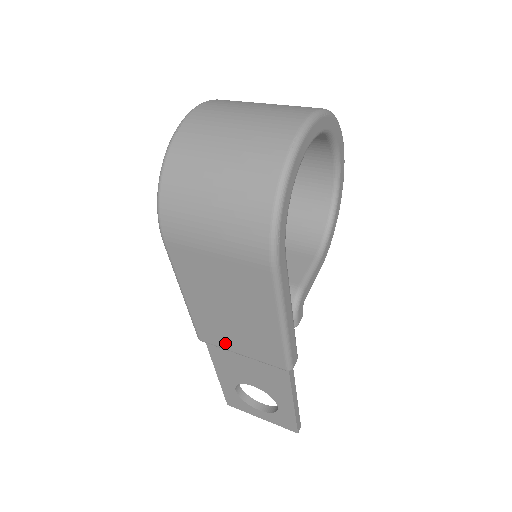
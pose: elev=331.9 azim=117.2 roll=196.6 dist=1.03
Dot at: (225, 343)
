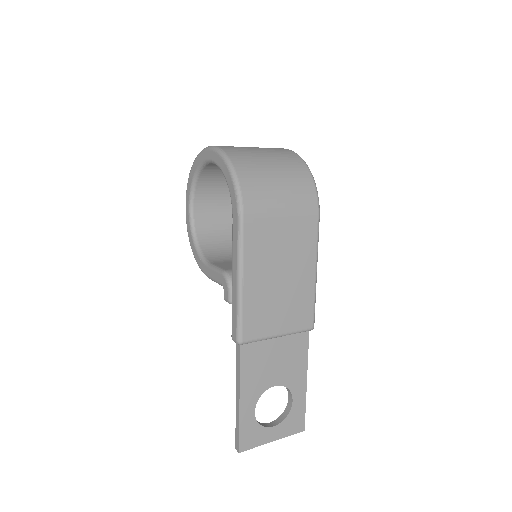
Dot at: (267, 328)
